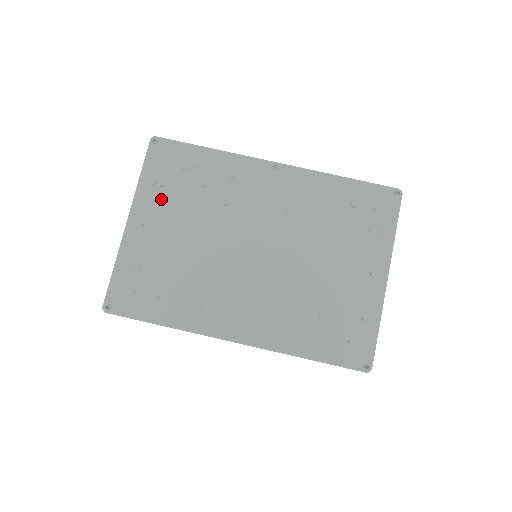
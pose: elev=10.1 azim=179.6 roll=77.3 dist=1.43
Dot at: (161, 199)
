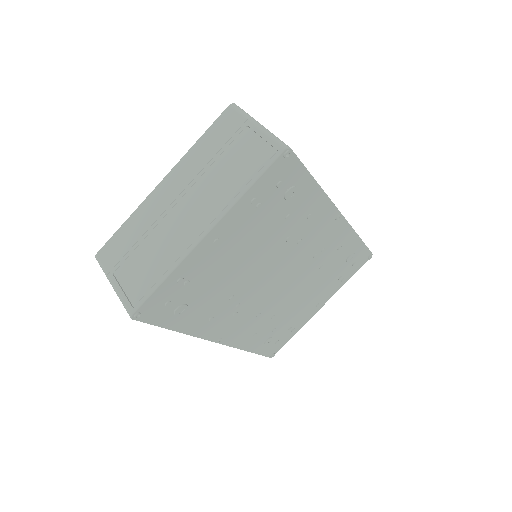
Dot at: (248, 221)
